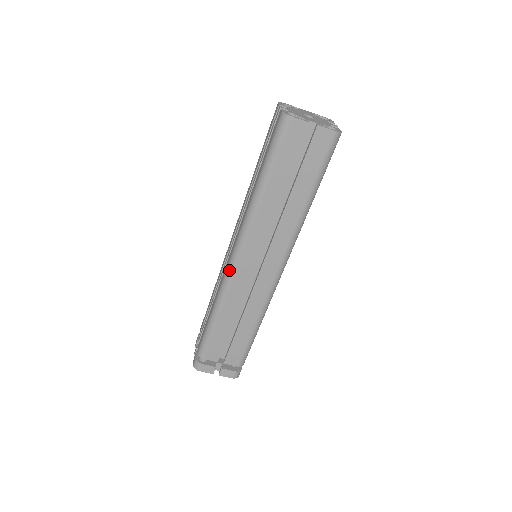
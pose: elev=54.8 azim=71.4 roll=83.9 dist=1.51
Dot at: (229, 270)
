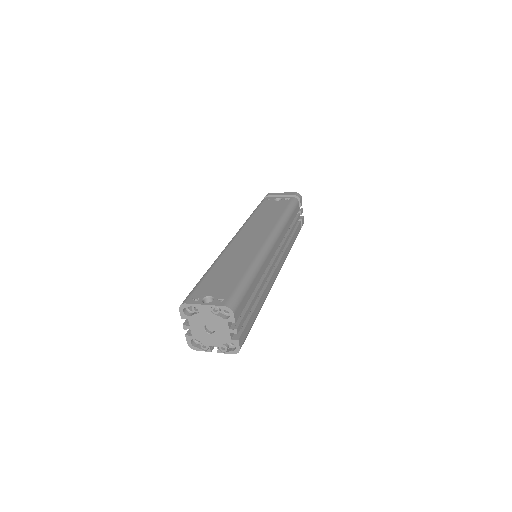
Dot at: occluded
